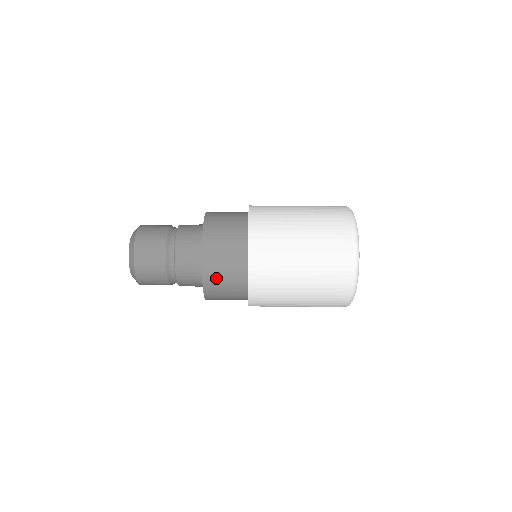
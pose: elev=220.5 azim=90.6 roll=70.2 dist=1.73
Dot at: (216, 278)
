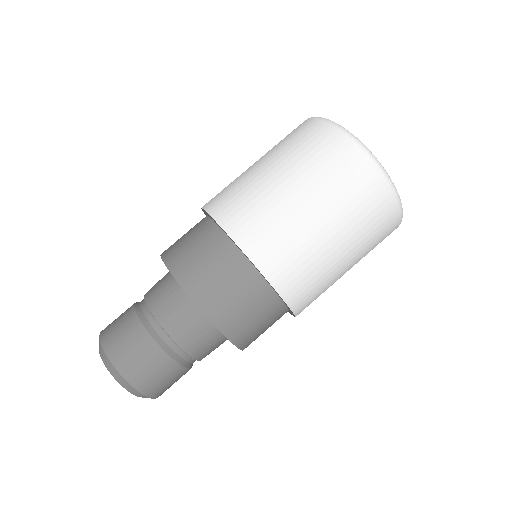
Dot at: (175, 244)
